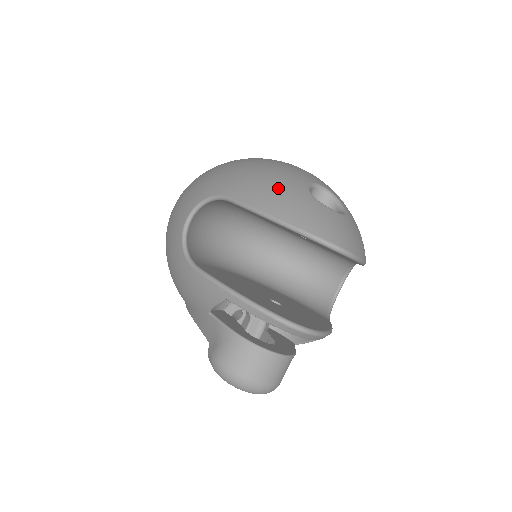
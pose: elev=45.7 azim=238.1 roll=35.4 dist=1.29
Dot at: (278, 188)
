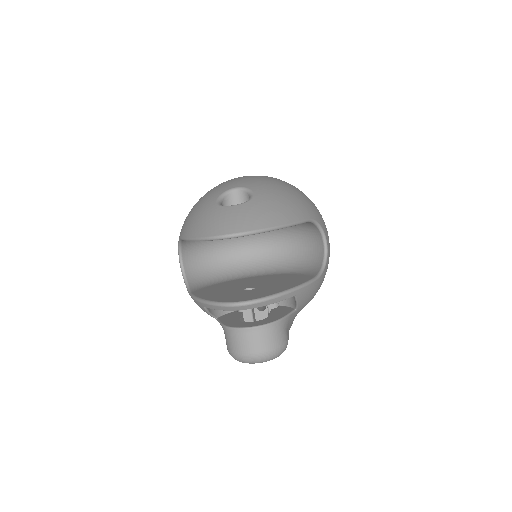
Dot at: (197, 214)
